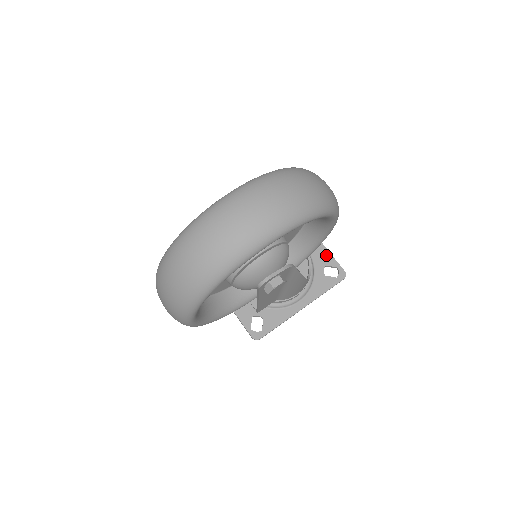
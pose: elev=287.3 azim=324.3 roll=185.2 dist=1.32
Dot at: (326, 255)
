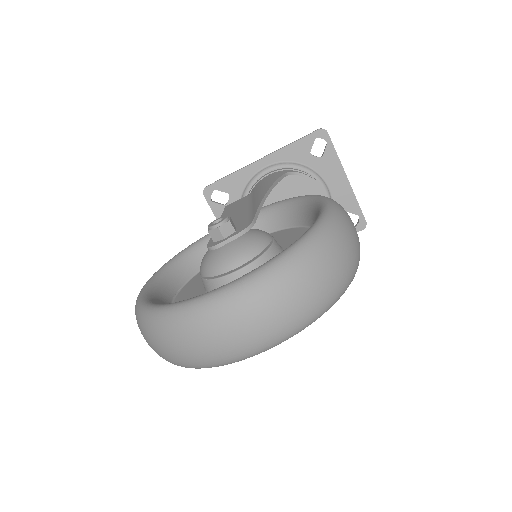
Dot at: (350, 199)
